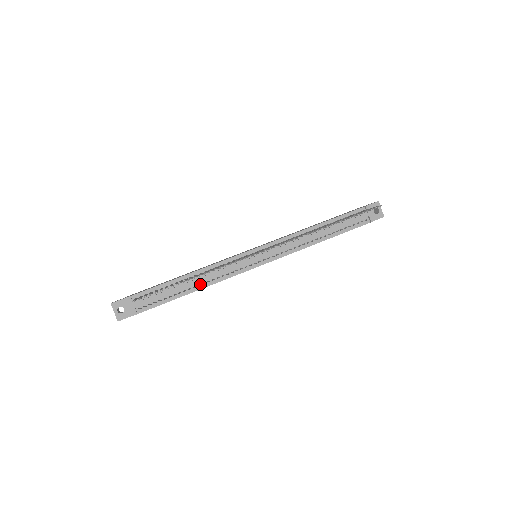
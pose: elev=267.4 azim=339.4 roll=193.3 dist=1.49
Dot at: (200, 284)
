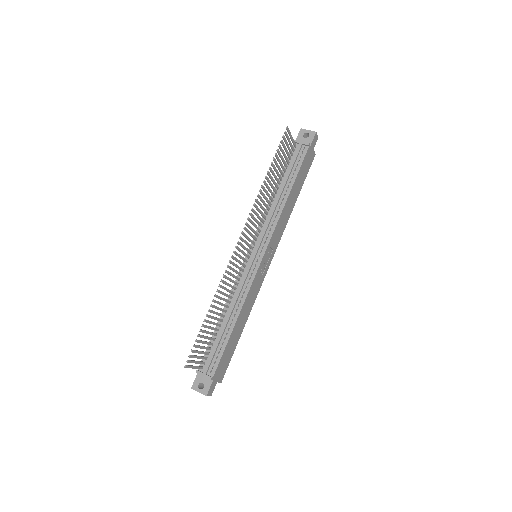
Dot at: (235, 314)
